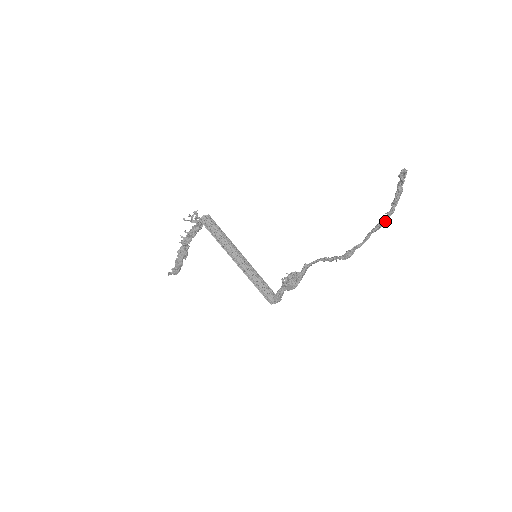
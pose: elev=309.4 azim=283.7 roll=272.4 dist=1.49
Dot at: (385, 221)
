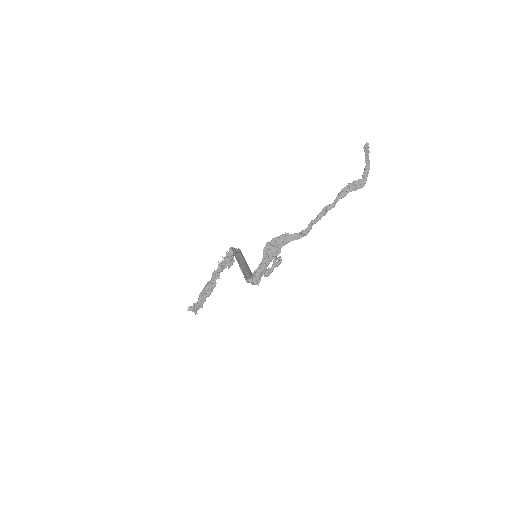
Dot at: (353, 183)
